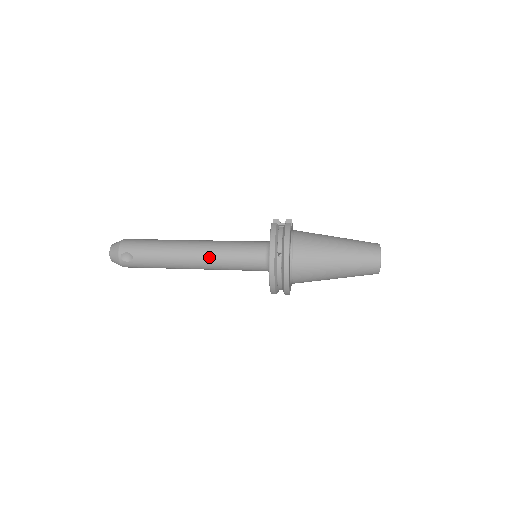
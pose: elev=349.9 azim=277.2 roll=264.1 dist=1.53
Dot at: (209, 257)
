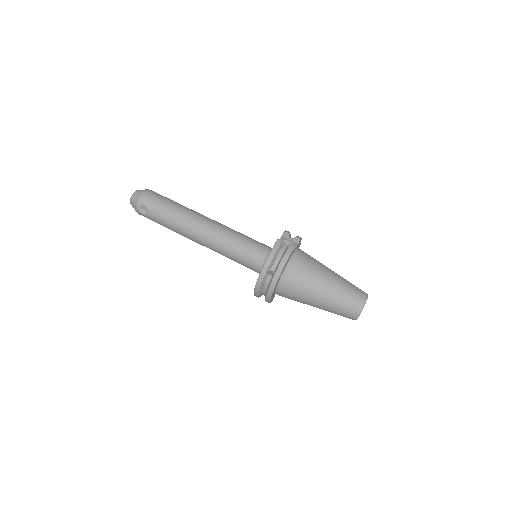
Dot at: (213, 242)
